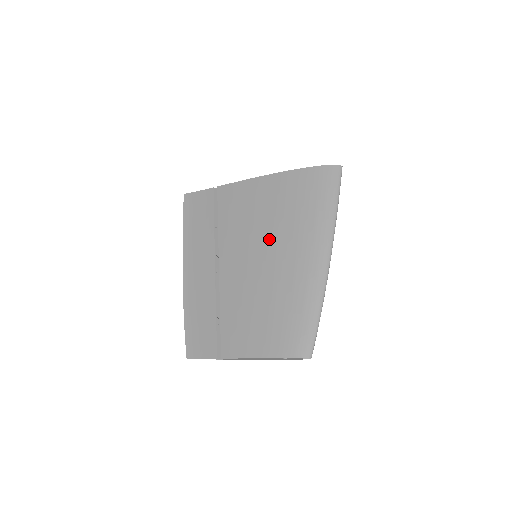
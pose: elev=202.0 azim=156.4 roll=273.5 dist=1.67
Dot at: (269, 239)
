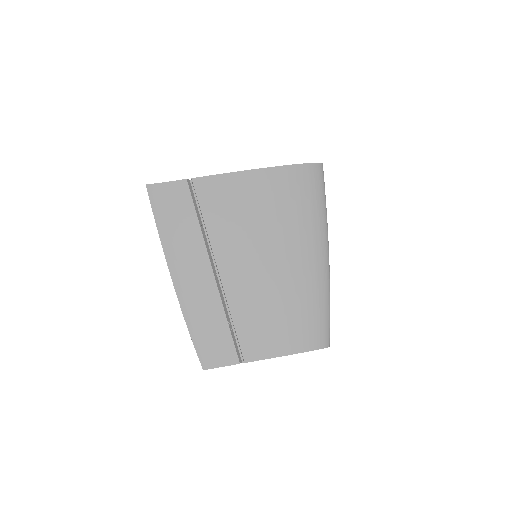
Dot at: (271, 239)
